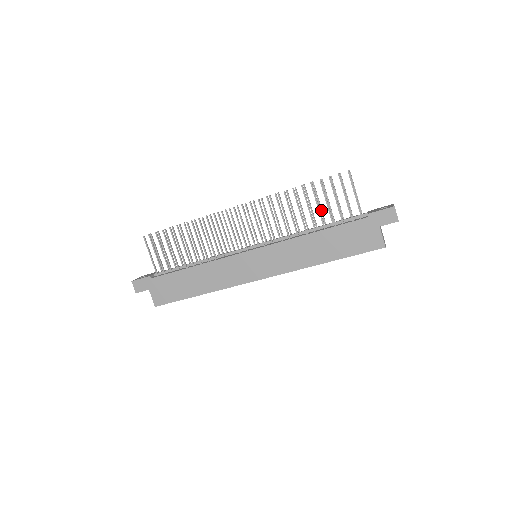
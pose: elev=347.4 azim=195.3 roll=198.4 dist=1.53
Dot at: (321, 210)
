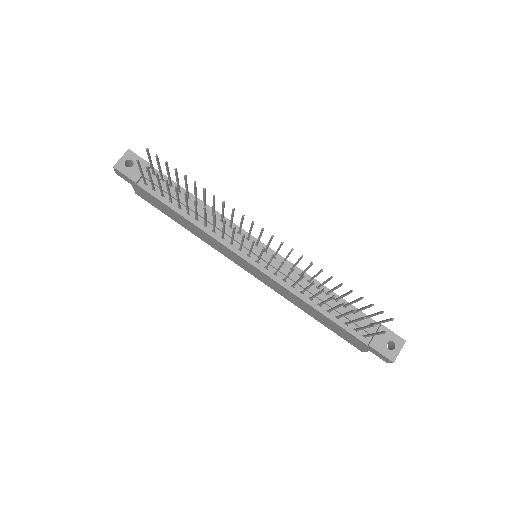
Dot at: occluded
